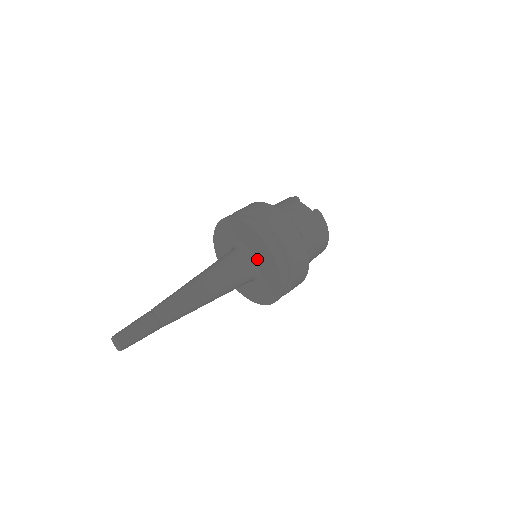
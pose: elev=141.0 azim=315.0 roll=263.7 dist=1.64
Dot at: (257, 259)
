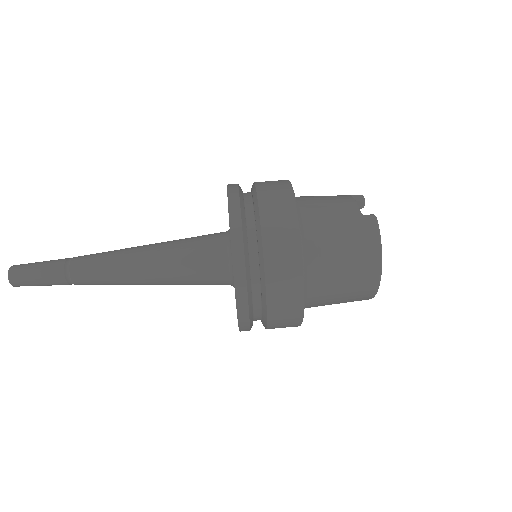
Dot at: occluded
